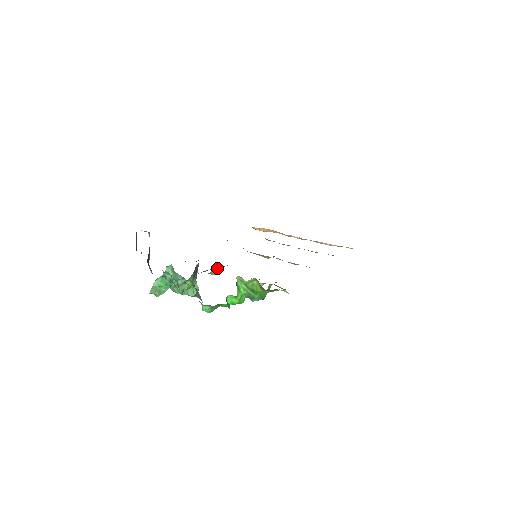
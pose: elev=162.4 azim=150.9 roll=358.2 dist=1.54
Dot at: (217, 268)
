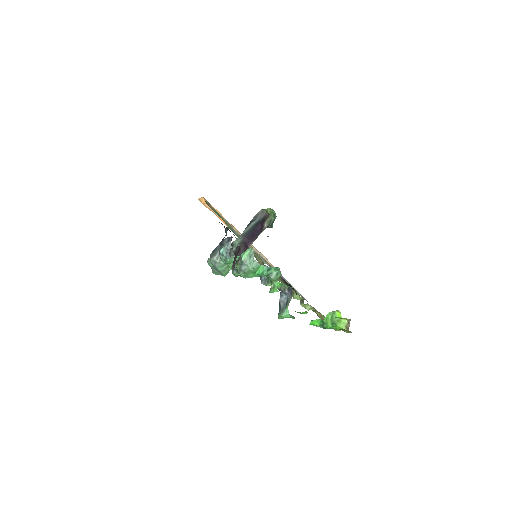
Dot at: occluded
